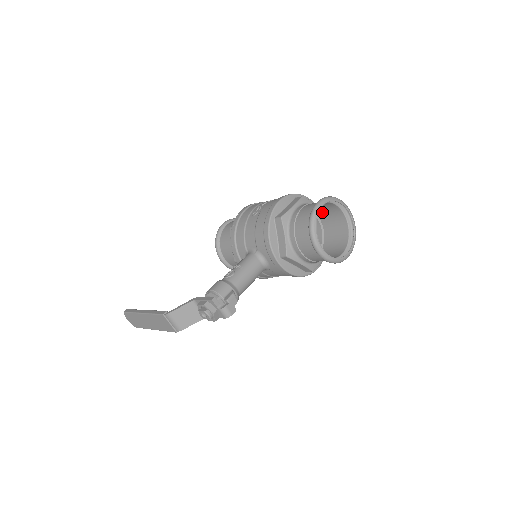
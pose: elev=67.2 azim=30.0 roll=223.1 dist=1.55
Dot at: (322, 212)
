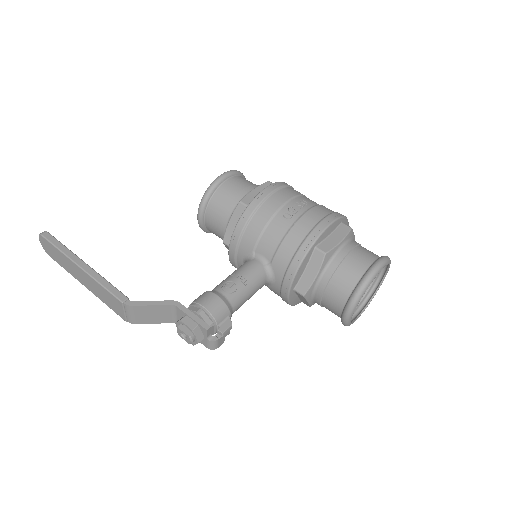
Dot at: occluded
